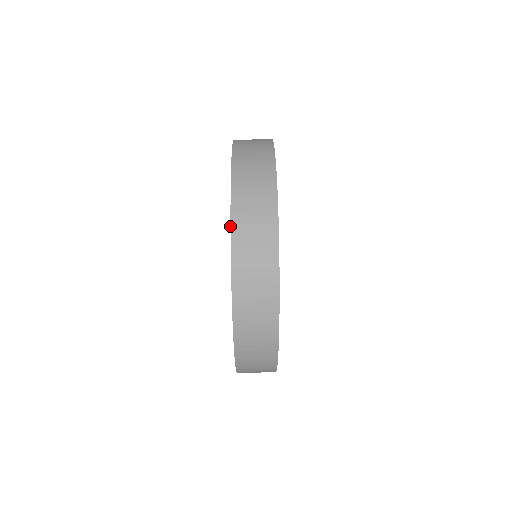
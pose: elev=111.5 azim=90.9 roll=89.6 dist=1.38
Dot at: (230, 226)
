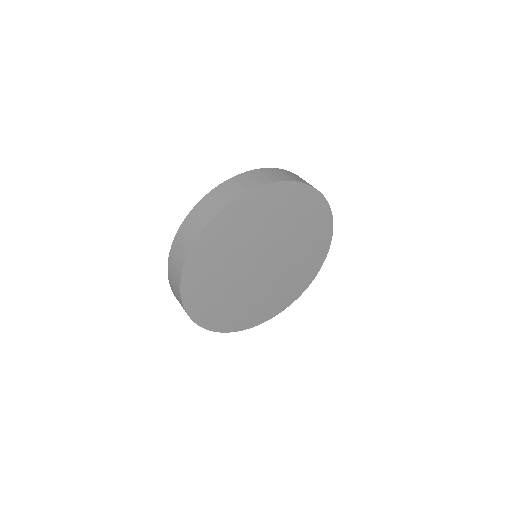
Dot at: occluded
